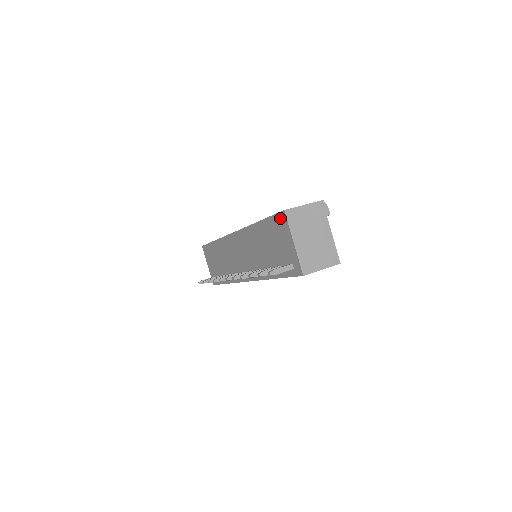
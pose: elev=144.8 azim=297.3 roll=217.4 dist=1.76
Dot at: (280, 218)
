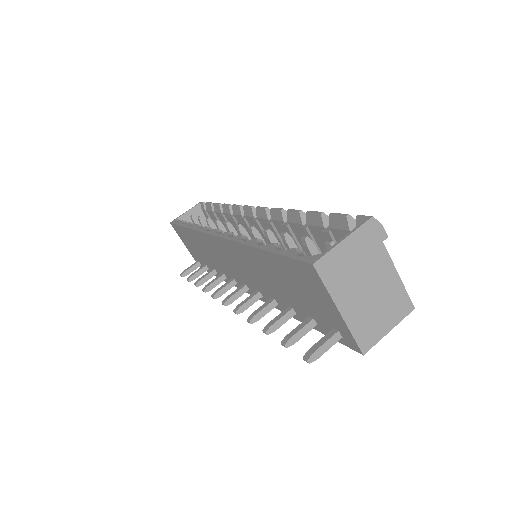
Dot at: (304, 269)
